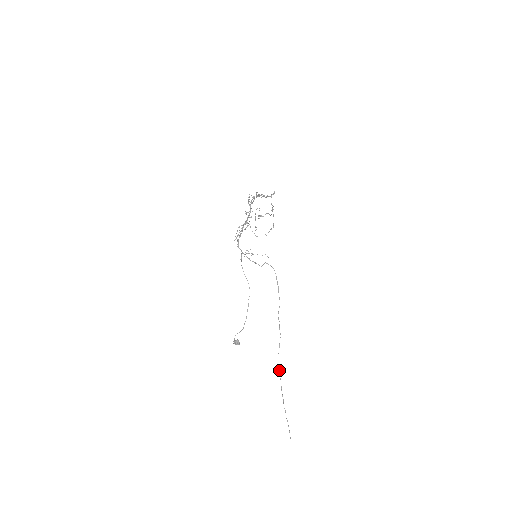
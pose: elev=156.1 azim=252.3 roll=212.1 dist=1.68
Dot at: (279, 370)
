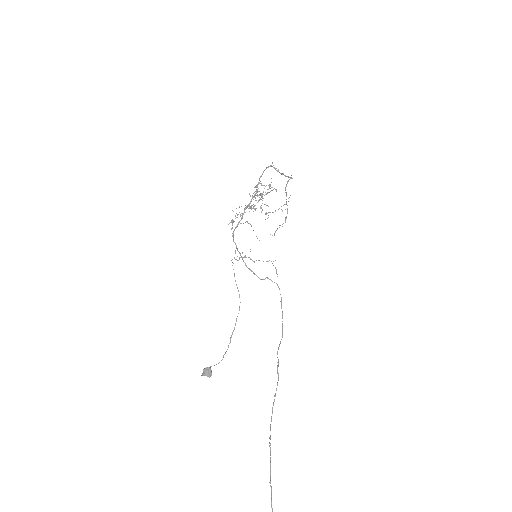
Dot at: (270, 438)
